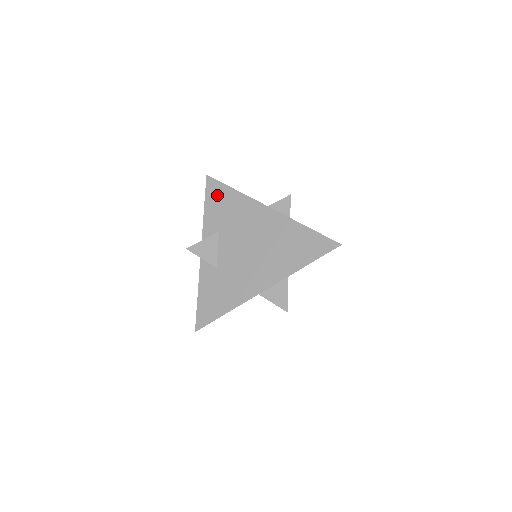
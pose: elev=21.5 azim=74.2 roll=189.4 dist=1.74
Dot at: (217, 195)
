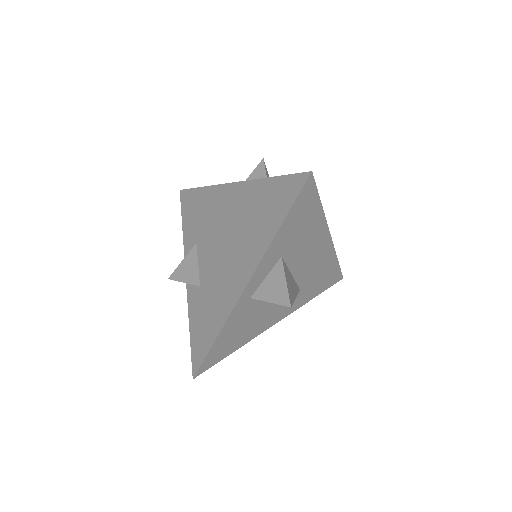
Dot at: (190, 204)
